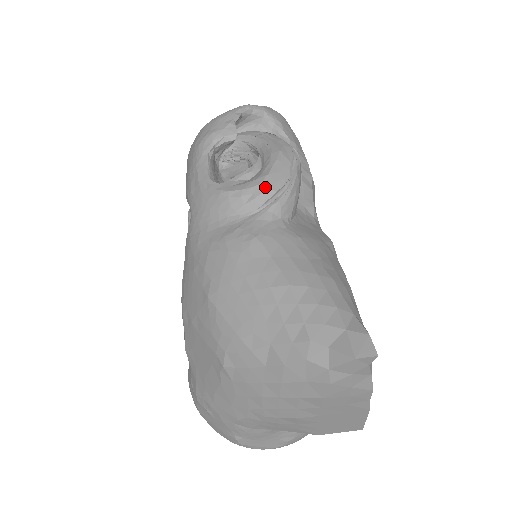
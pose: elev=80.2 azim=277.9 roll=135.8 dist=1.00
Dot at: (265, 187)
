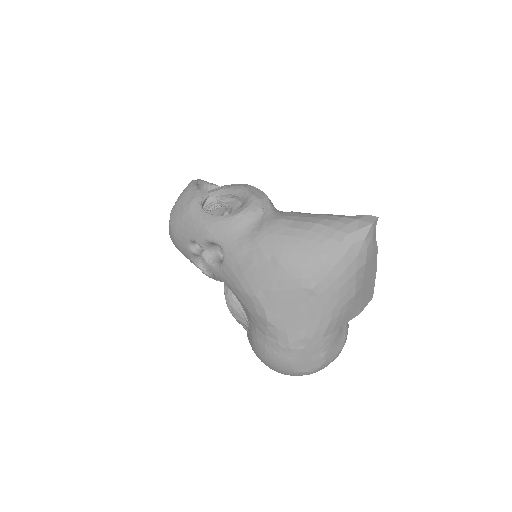
Dot at: (258, 200)
